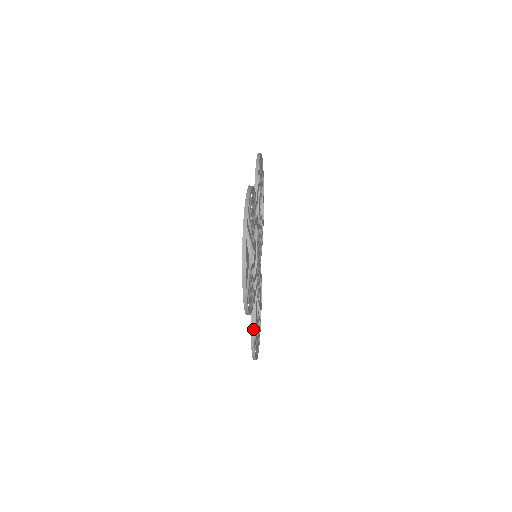
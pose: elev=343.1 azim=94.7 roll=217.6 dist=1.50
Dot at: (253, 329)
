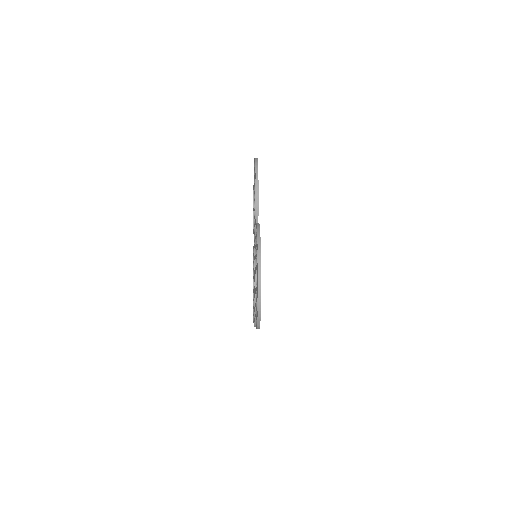
Dot at: occluded
